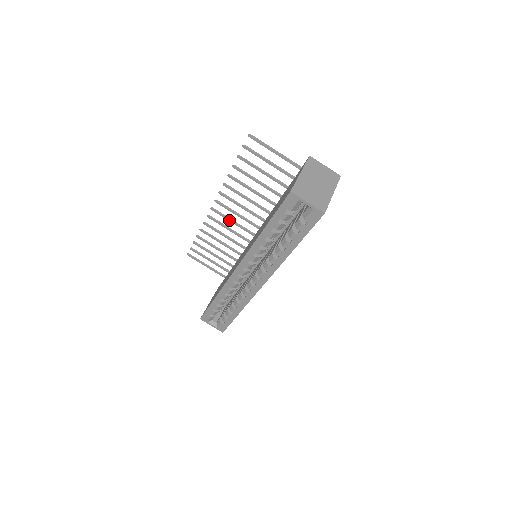
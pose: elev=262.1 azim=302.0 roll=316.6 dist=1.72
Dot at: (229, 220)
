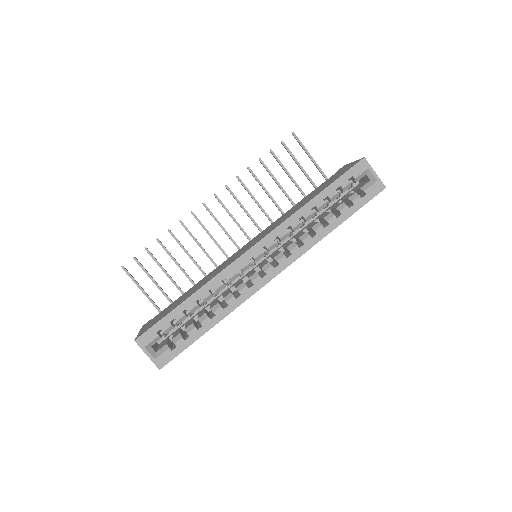
Dot at: (218, 222)
